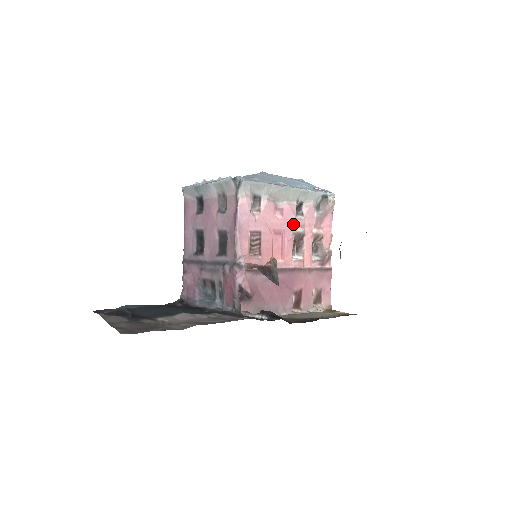
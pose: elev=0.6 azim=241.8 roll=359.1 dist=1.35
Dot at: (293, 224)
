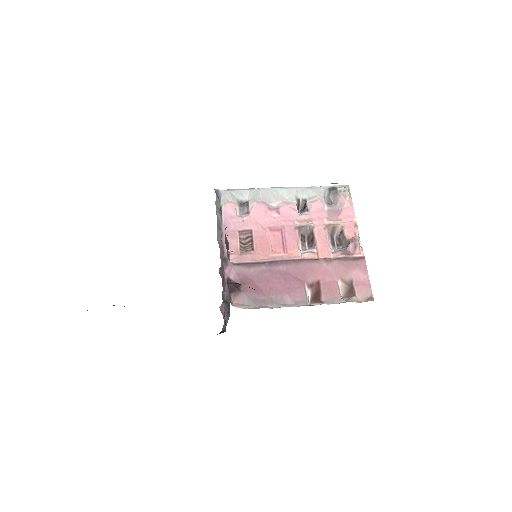
Dot at: (295, 220)
